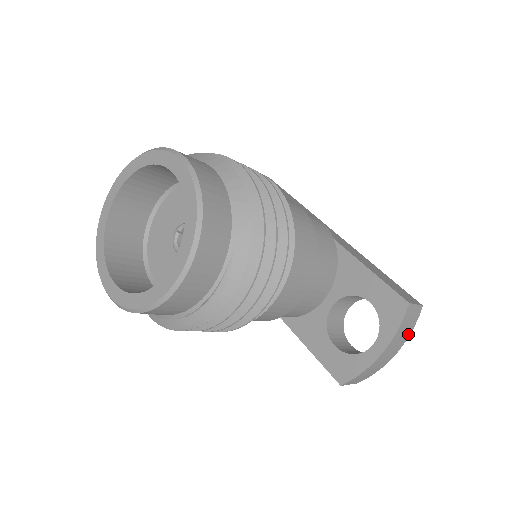
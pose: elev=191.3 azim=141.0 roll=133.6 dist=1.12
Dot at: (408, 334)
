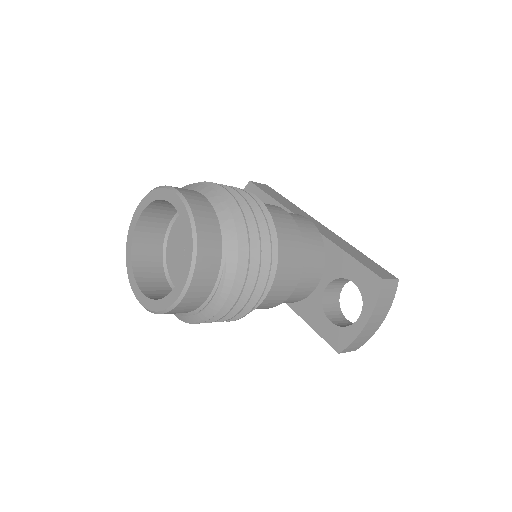
Dot at: (389, 305)
